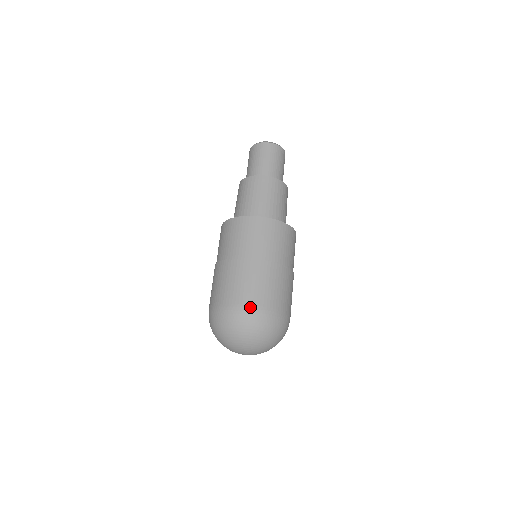
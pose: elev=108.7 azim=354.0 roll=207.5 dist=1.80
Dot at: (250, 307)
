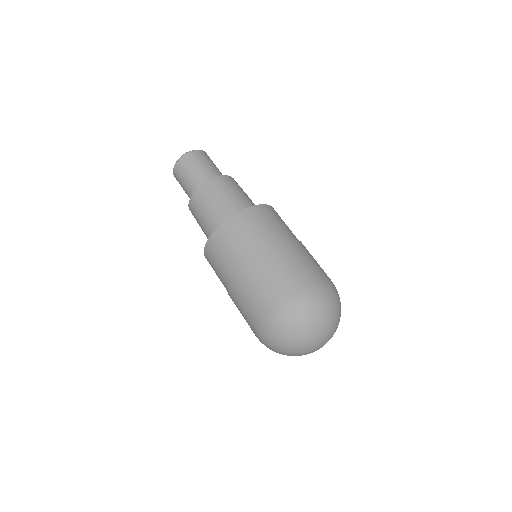
Dot at: (266, 319)
